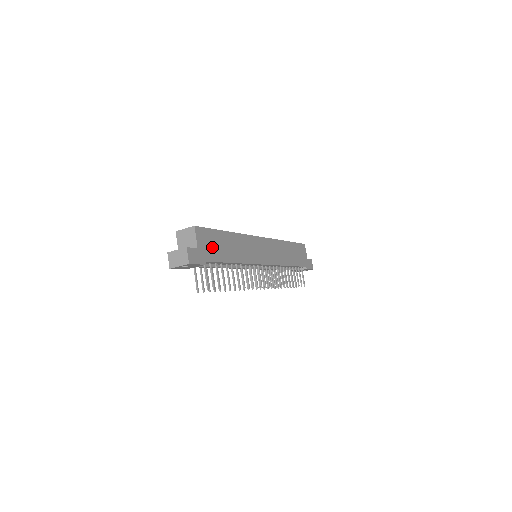
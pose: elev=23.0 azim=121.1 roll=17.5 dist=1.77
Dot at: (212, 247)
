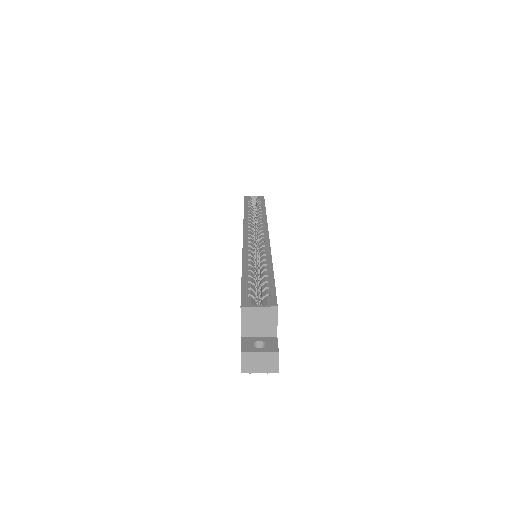
Dot at: occluded
